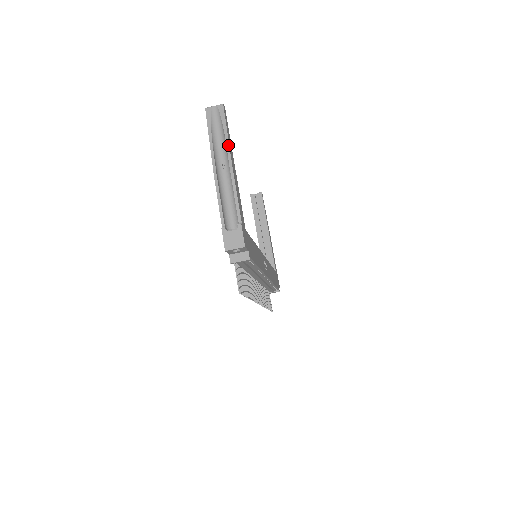
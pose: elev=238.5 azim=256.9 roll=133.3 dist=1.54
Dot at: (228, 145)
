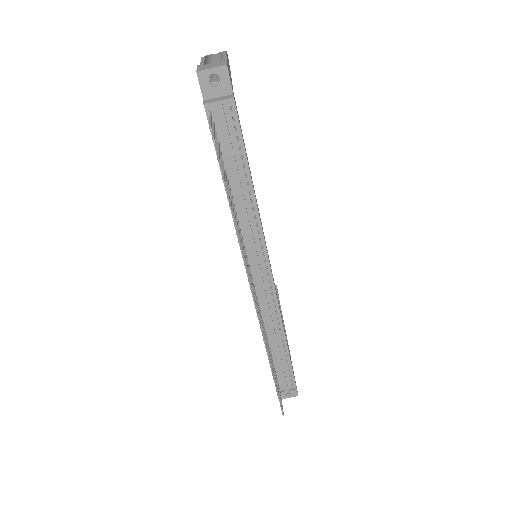
Dot at: (225, 51)
